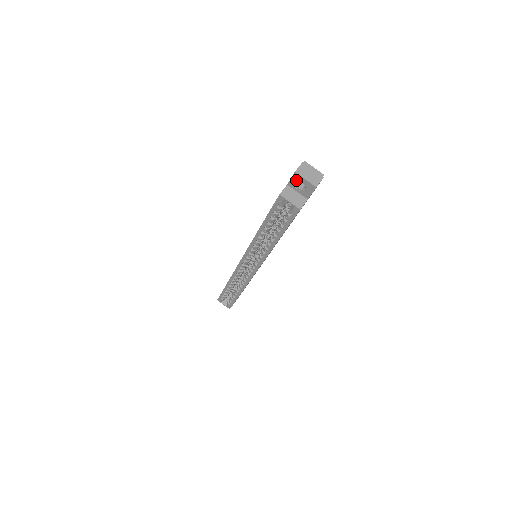
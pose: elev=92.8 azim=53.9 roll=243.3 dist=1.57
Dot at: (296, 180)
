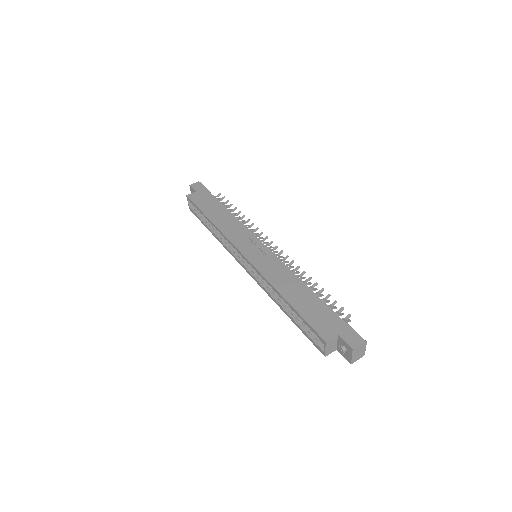
Dot at: (347, 347)
